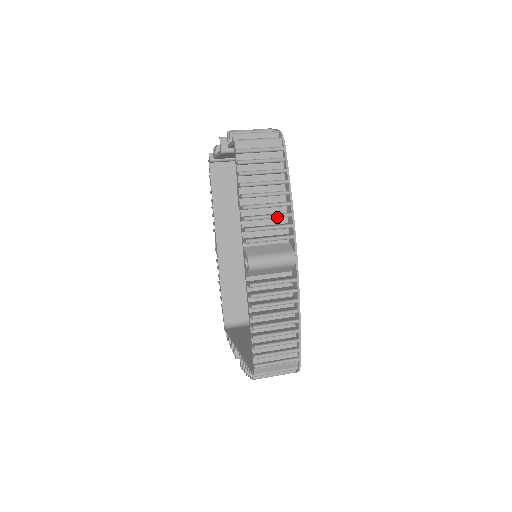
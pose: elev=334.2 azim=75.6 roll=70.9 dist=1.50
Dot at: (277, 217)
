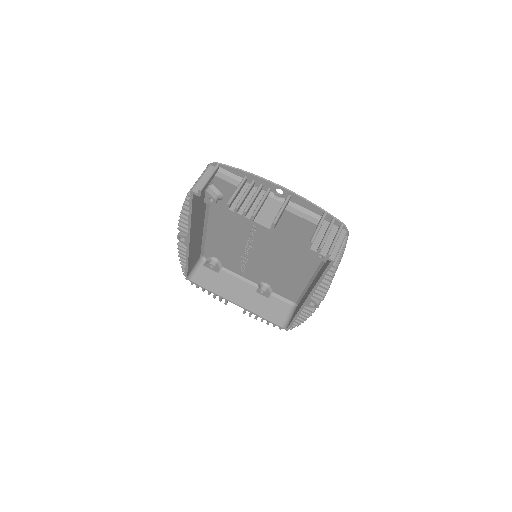
Dot at: occluded
